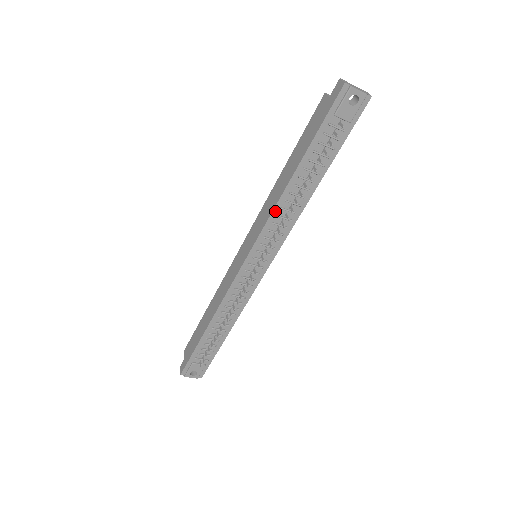
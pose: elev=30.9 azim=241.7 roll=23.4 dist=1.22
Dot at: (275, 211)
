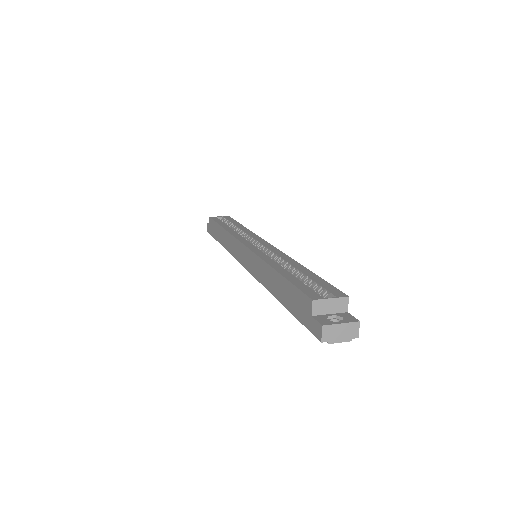
Dot at: (263, 284)
